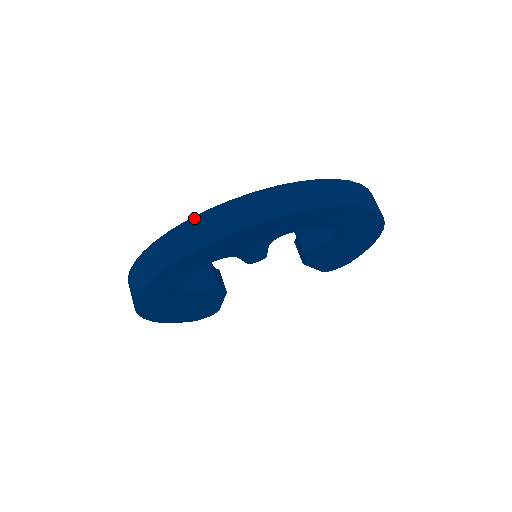
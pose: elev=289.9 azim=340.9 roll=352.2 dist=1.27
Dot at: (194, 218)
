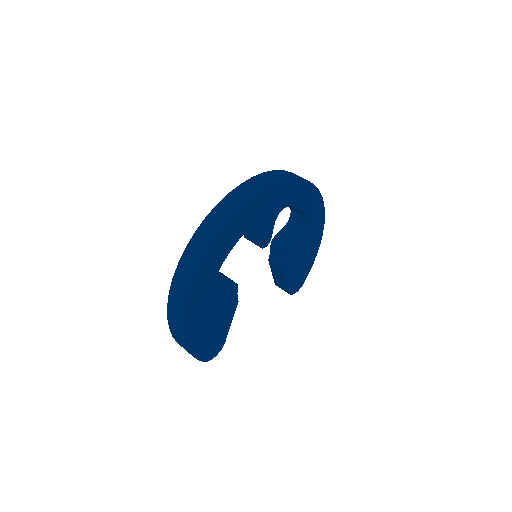
Dot at: (232, 191)
